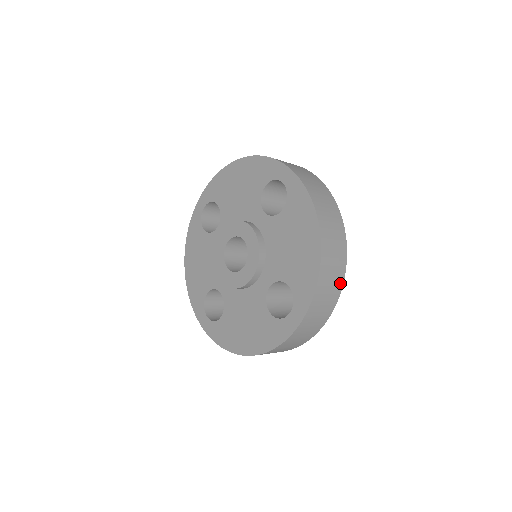
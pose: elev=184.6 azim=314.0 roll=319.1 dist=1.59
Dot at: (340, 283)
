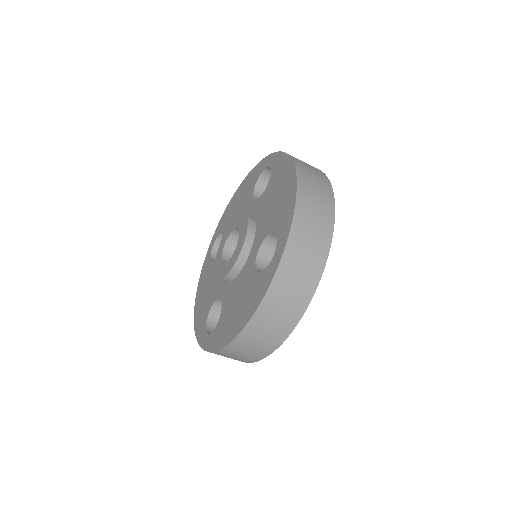
Dot at: (329, 221)
